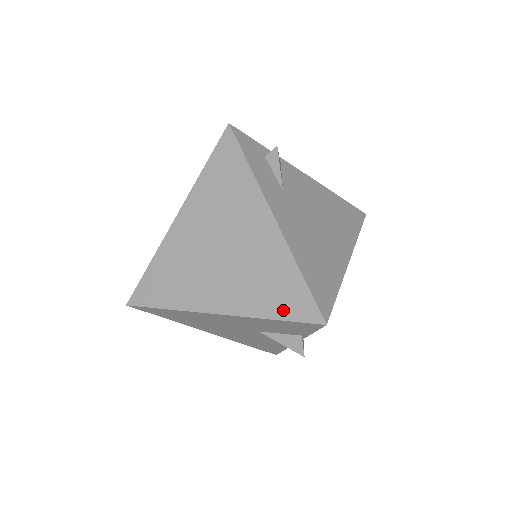
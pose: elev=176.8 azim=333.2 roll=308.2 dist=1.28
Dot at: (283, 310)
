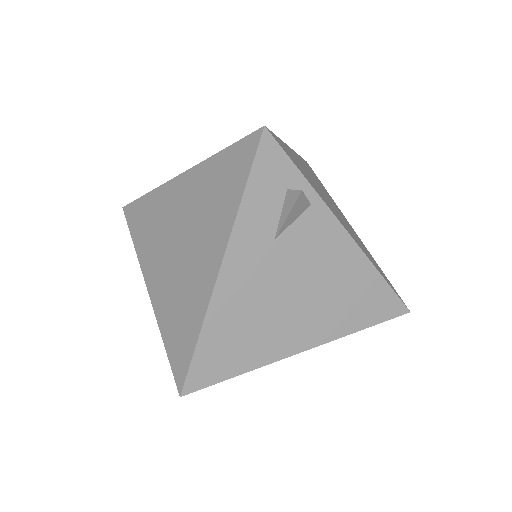
Dot at: (171, 346)
